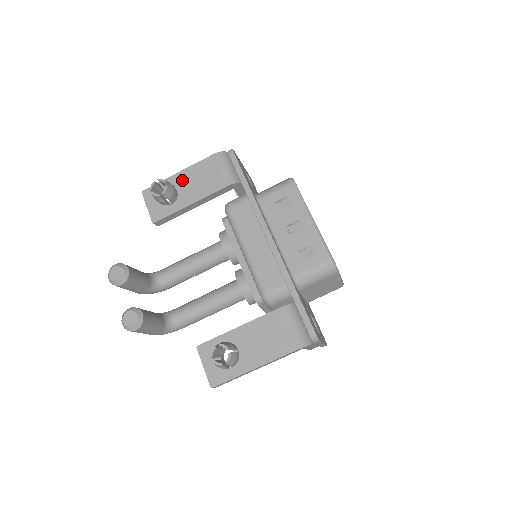
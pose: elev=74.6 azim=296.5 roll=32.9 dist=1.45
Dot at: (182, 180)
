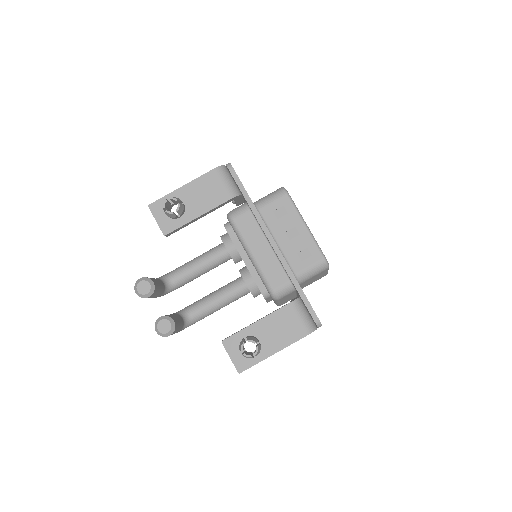
Dot at: (187, 194)
